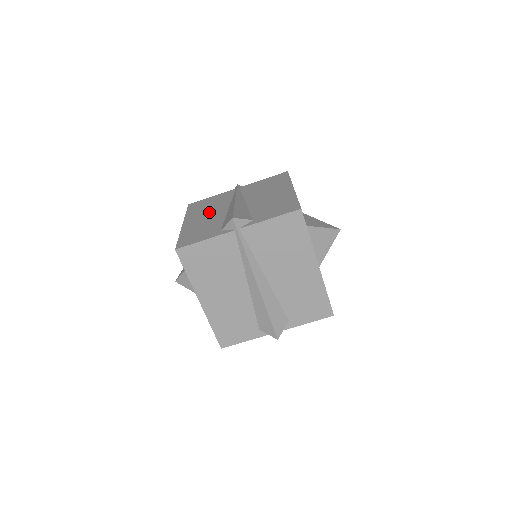
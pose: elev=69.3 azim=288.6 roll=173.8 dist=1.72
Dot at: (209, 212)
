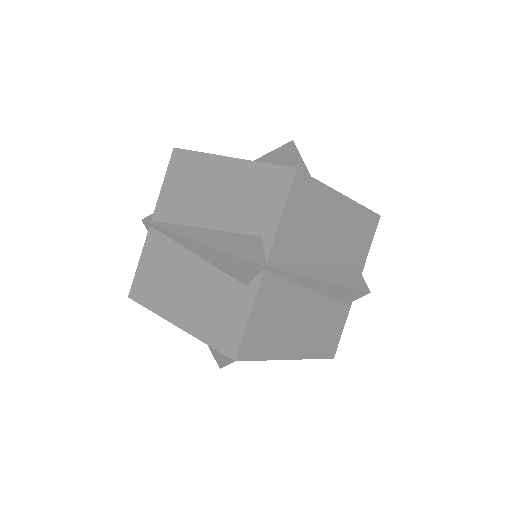
Dot at: (179, 281)
